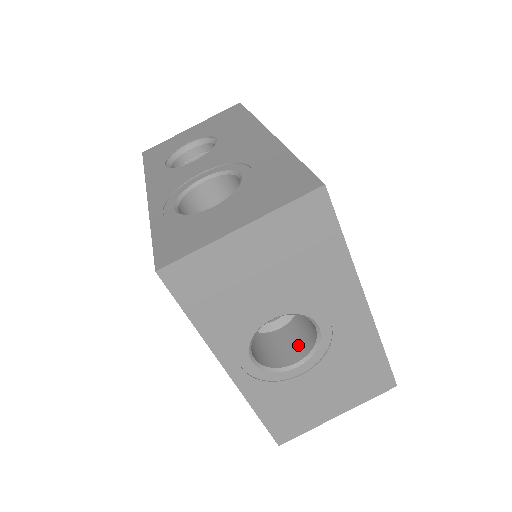
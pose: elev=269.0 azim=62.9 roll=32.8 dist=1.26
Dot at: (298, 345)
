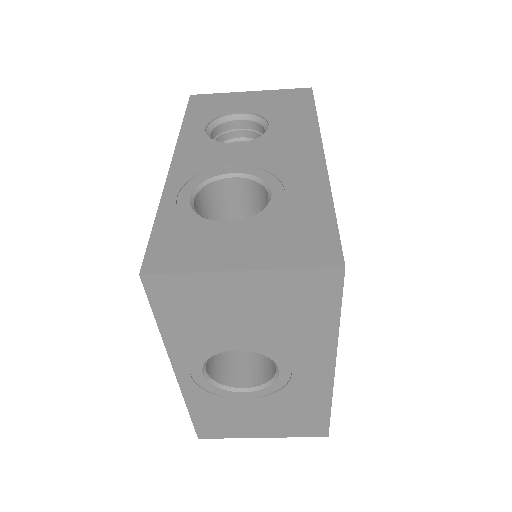
Dot at: (254, 370)
